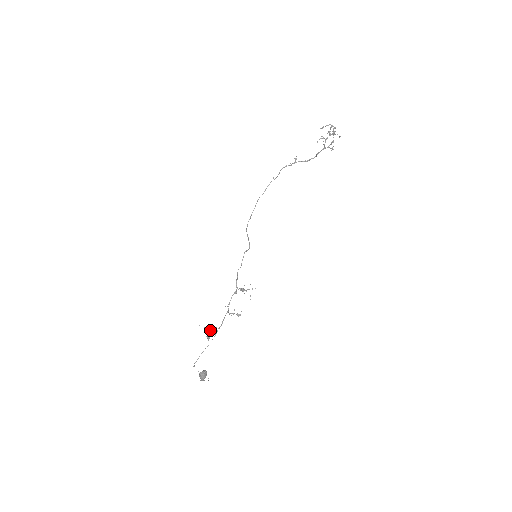
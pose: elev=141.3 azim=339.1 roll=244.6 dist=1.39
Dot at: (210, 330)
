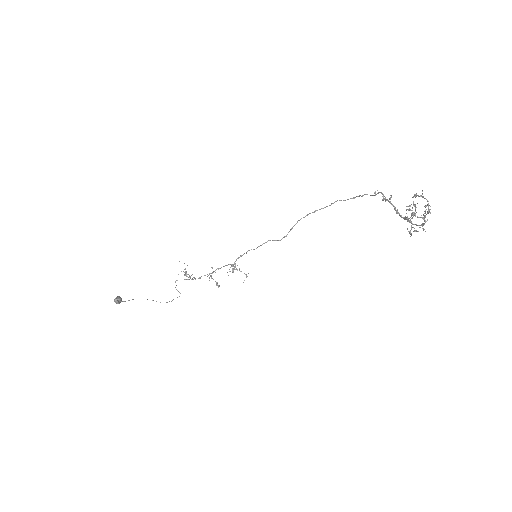
Dot at: (185, 272)
